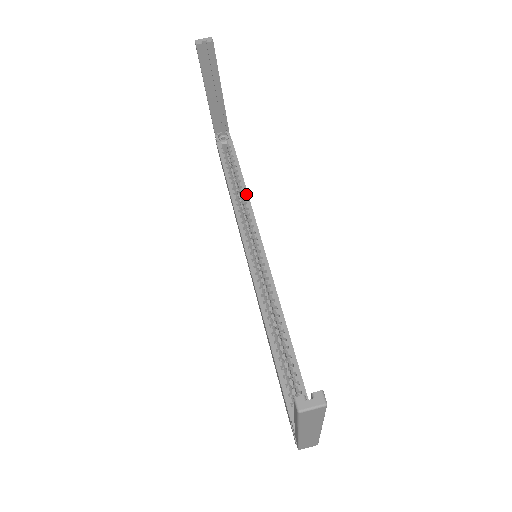
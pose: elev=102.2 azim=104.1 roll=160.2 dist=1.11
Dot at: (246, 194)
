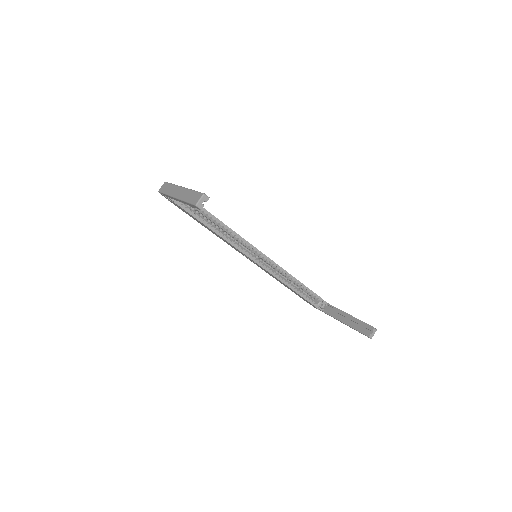
Dot at: (226, 227)
